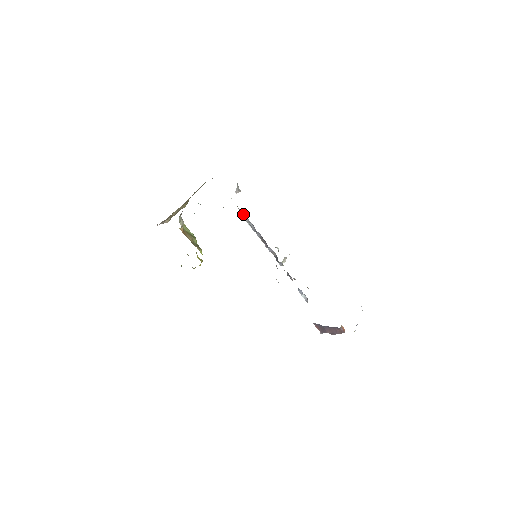
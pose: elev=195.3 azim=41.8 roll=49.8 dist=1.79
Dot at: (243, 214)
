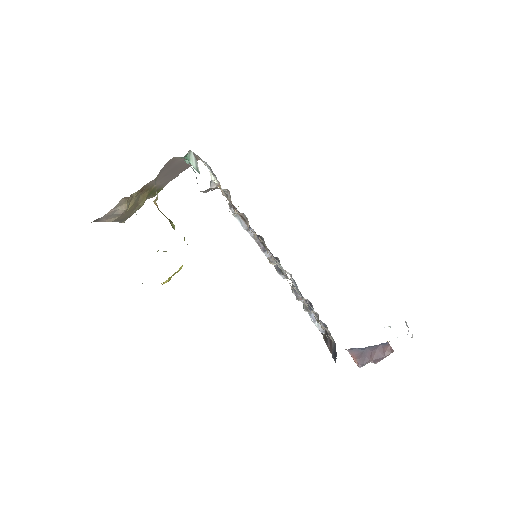
Dot at: (230, 204)
